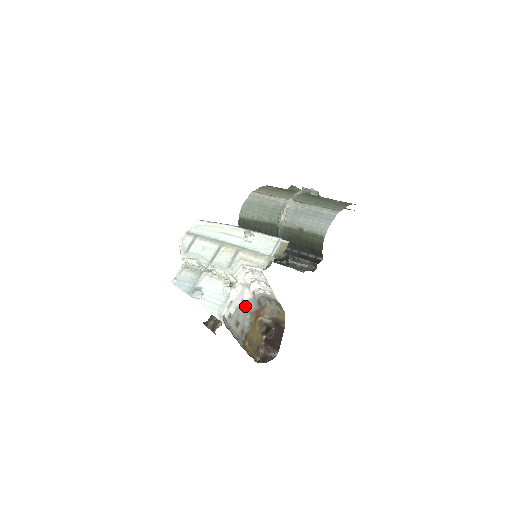
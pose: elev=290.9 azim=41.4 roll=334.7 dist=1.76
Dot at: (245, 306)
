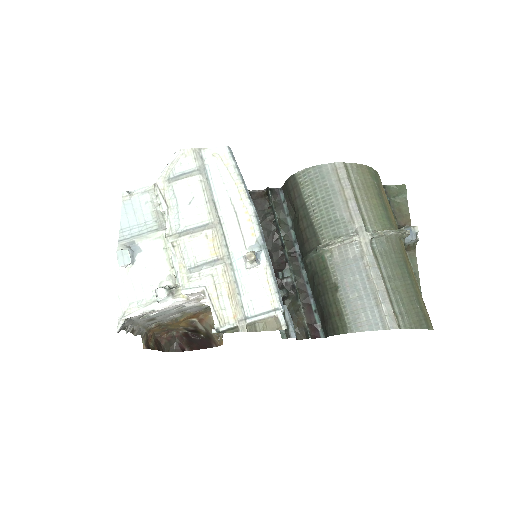
Dot at: (179, 310)
